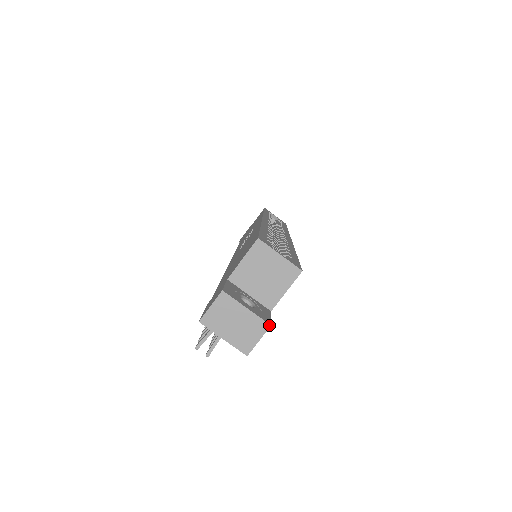
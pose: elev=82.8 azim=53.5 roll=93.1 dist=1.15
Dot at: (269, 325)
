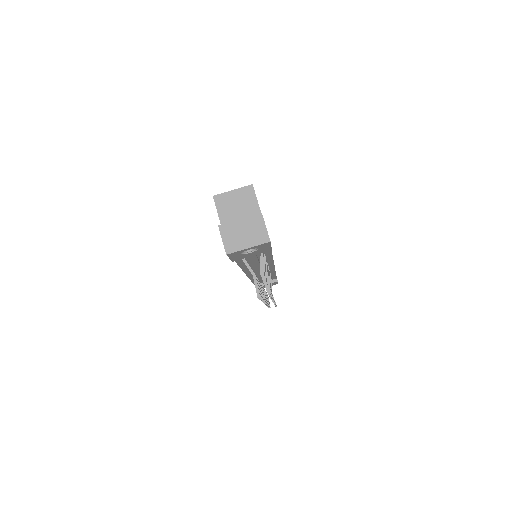
Dot at: (260, 214)
